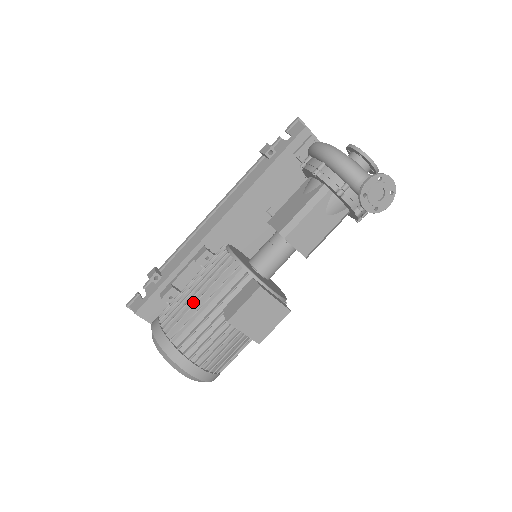
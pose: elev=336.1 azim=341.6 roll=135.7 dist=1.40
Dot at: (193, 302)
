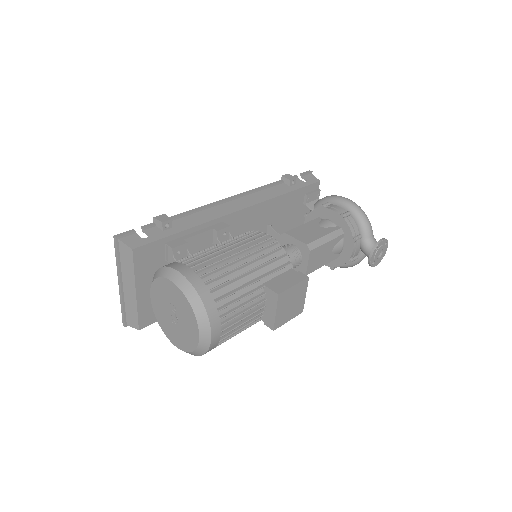
Dot at: (236, 264)
